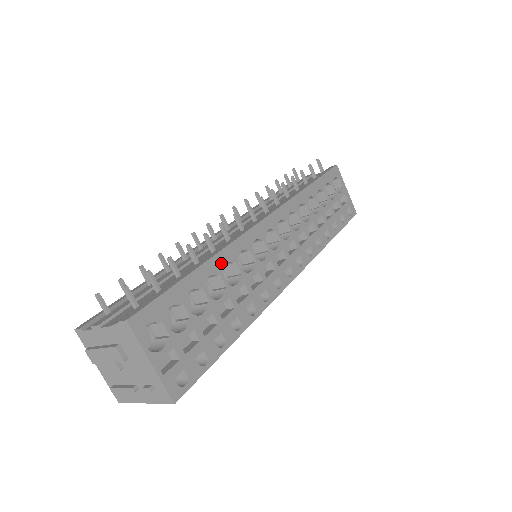
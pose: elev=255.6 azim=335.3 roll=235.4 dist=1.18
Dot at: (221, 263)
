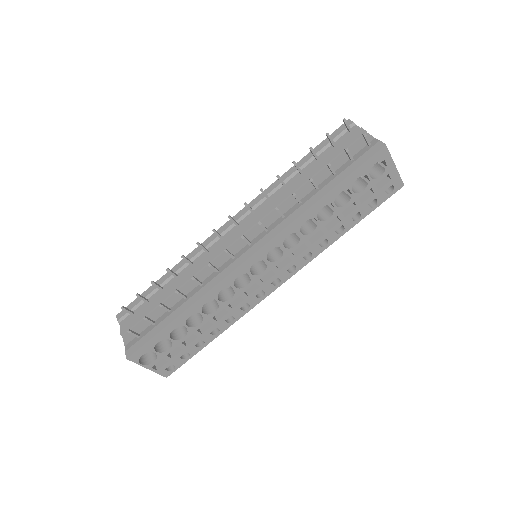
Dot at: (200, 306)
